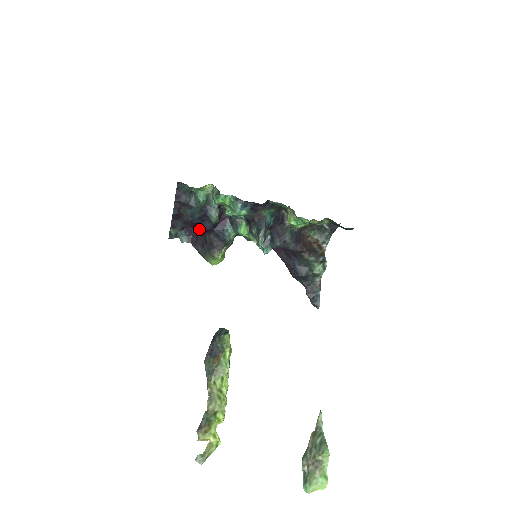
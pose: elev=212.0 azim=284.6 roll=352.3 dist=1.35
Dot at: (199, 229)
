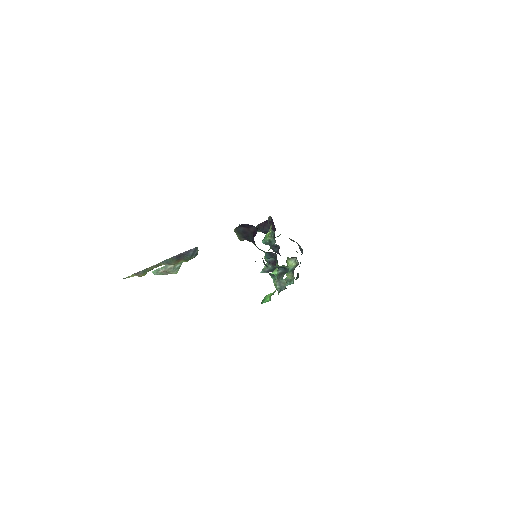
Dot at: occluded
